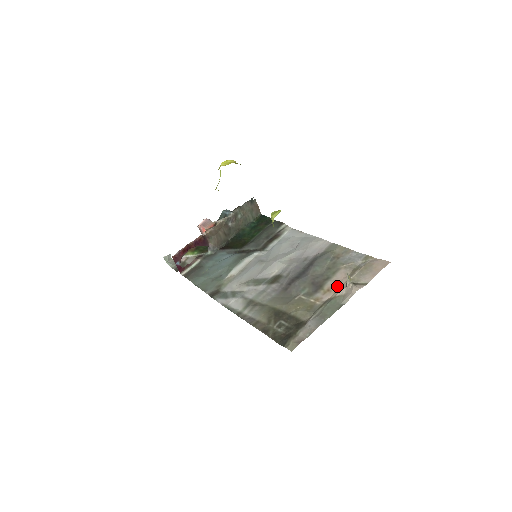
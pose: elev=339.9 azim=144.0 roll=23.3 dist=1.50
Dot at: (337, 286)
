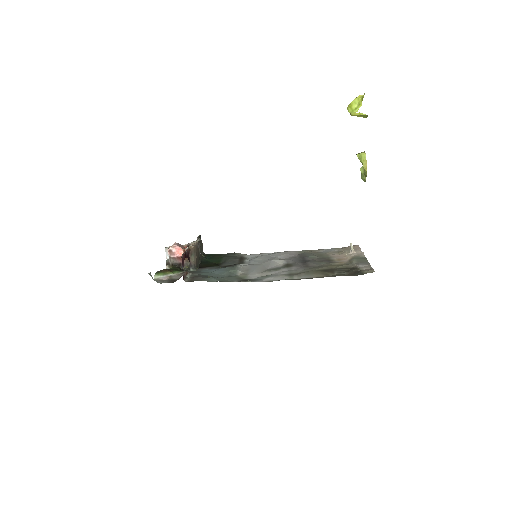
Dot at: (342, 257)
